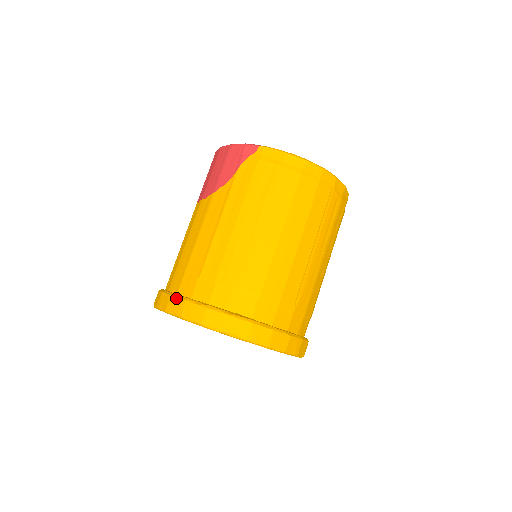
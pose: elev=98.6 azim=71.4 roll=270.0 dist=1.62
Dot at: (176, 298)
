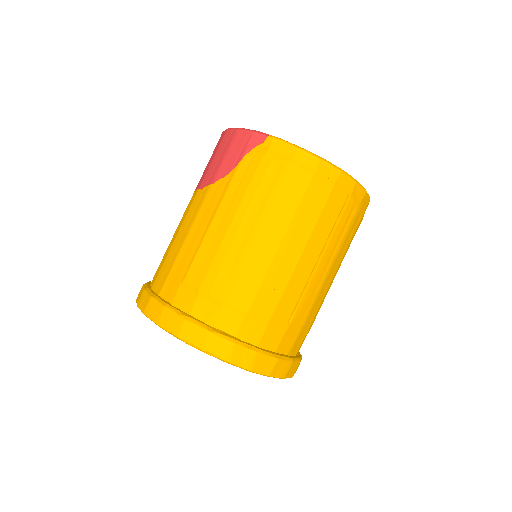
Dot at: (156, 301)
